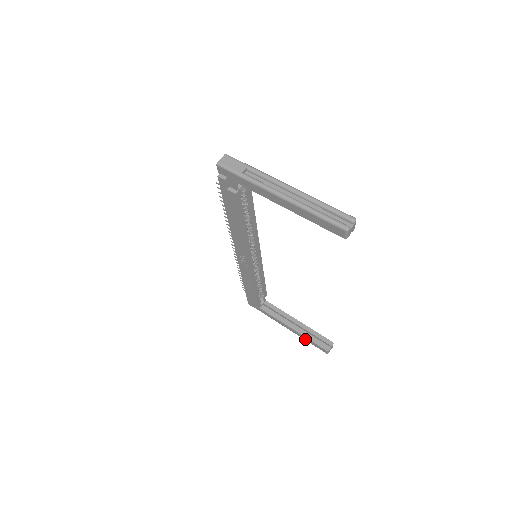
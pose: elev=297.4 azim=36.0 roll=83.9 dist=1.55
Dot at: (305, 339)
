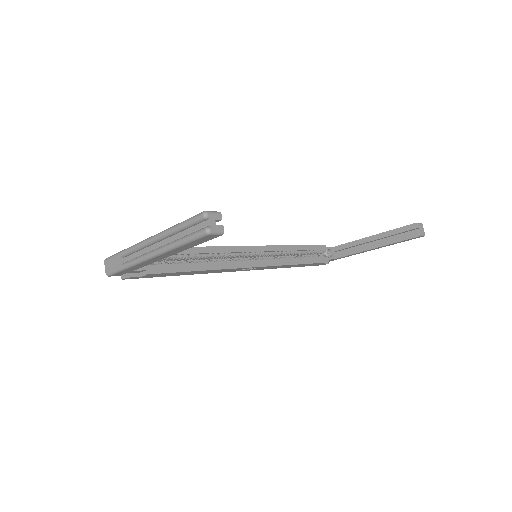
Dot at: (393, 244)
